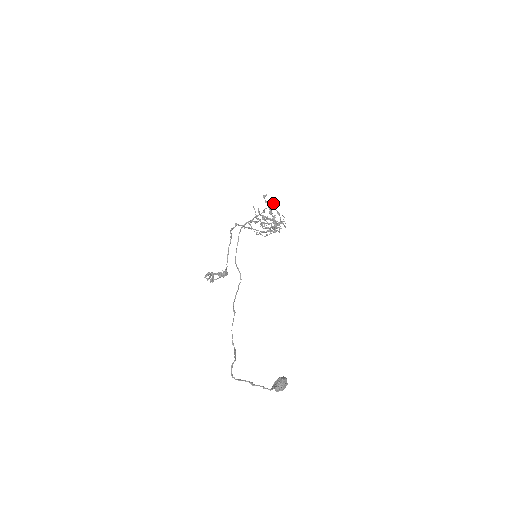
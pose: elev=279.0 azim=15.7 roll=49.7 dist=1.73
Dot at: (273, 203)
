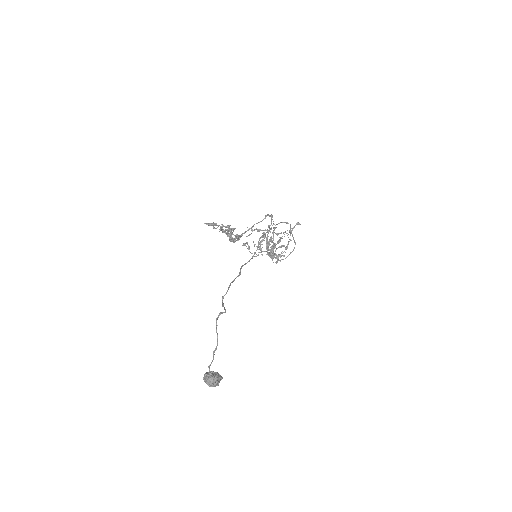
Dot at: occluded
